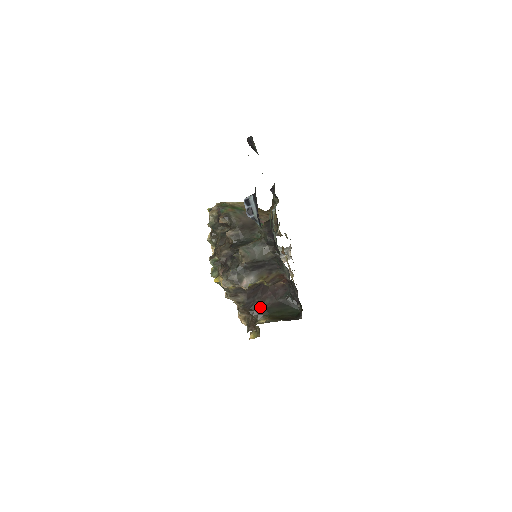
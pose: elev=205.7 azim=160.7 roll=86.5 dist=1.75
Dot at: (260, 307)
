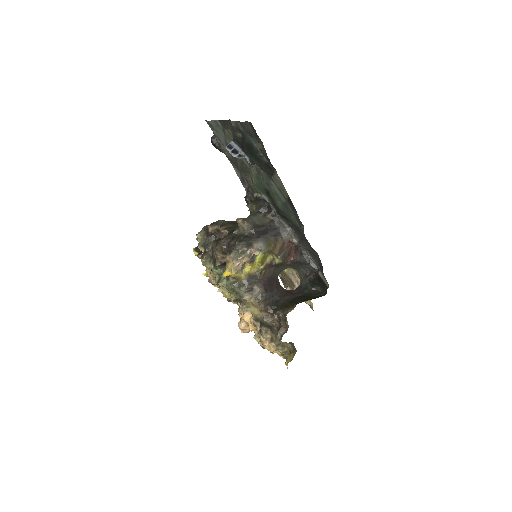
Dot at: (282, 303)
